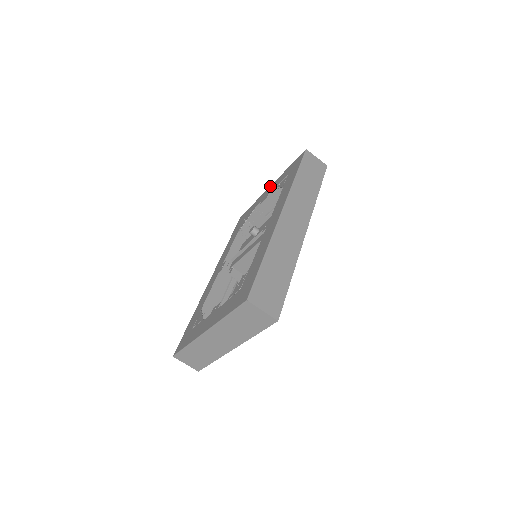
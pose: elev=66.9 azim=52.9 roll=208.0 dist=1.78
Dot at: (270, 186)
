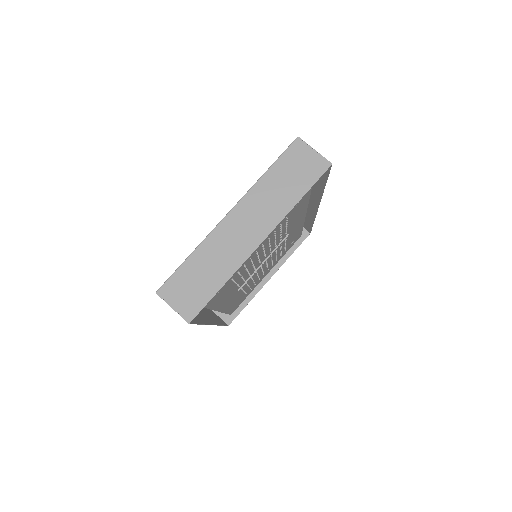
Dot at: occluded
